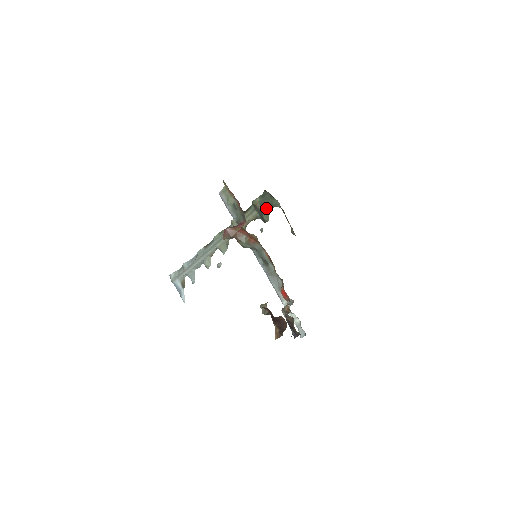
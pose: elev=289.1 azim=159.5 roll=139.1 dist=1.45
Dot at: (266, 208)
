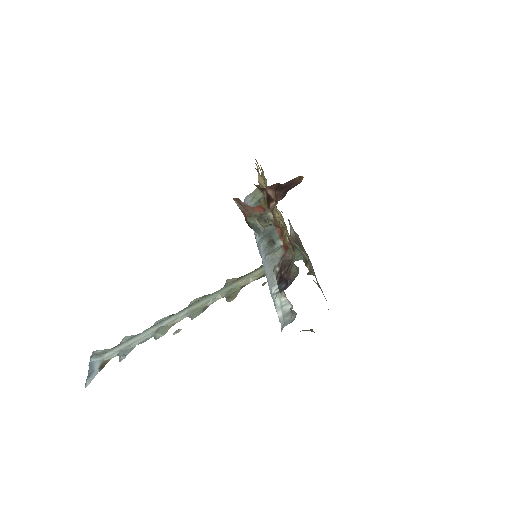
Dot at: occluded
